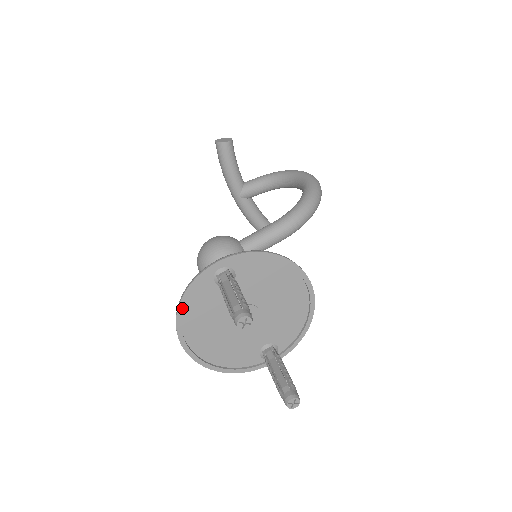
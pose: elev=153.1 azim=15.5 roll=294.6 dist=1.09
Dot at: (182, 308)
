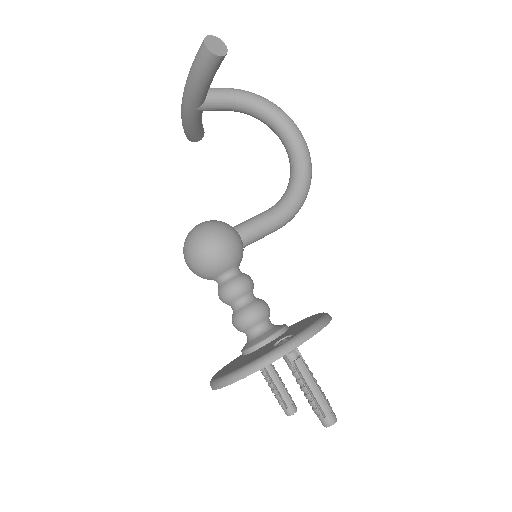
Dot at: (242, 378)
